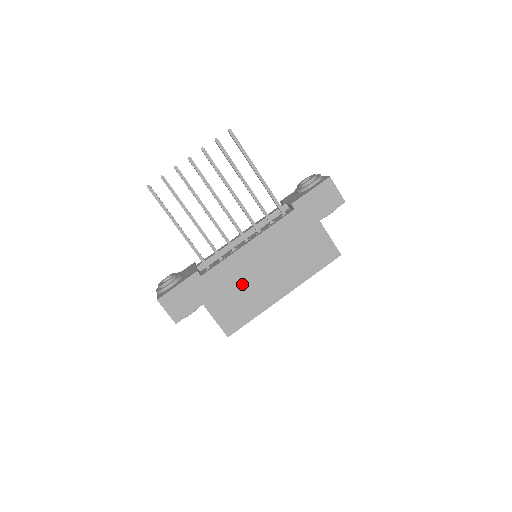
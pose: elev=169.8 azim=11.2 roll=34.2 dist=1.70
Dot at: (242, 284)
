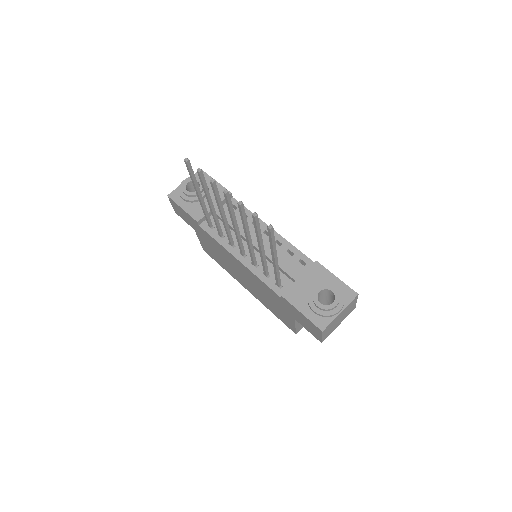
Dot at: (223, 257)
